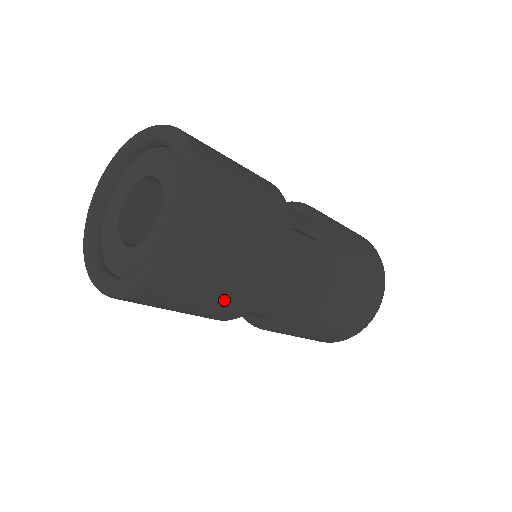
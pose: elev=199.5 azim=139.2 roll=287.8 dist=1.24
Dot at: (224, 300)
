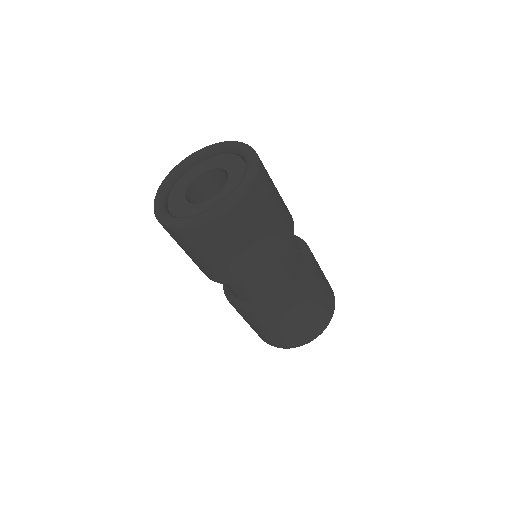
Dot at: (254, 252)
